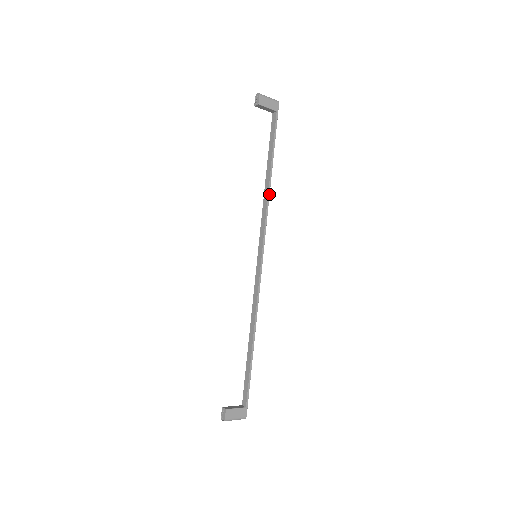
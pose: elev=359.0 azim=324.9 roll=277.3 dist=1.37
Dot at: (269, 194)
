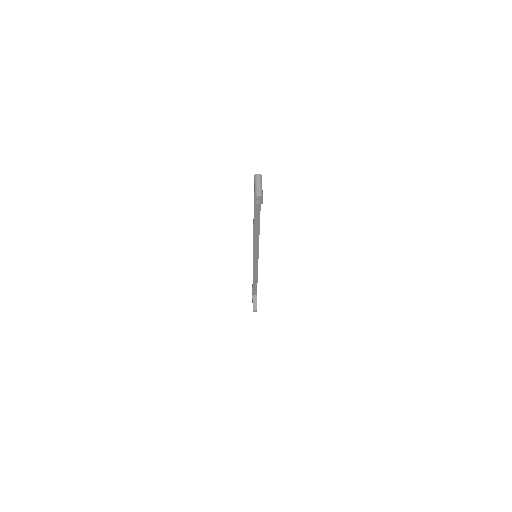
Dot at: occluded
